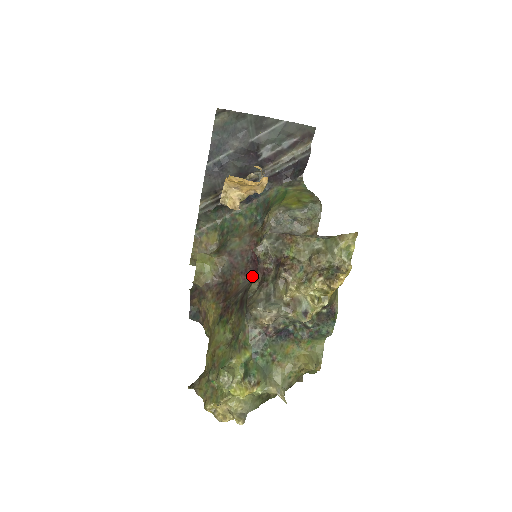
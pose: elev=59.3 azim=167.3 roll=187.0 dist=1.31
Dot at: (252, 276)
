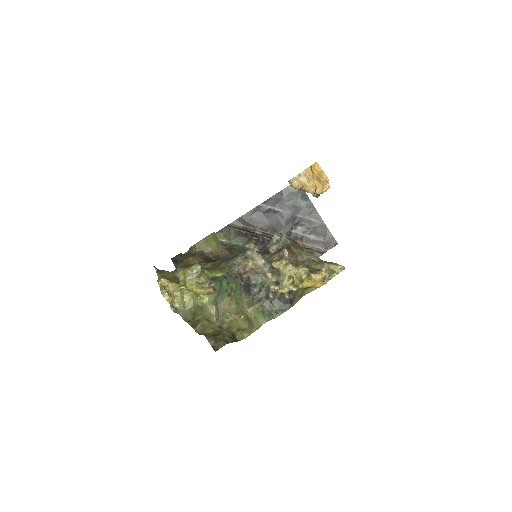
Dot at: occluded
